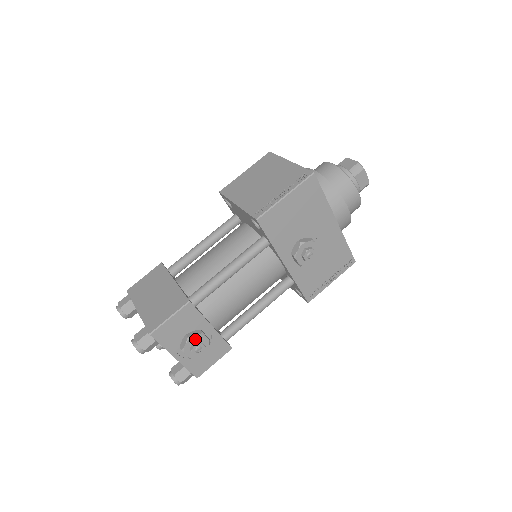
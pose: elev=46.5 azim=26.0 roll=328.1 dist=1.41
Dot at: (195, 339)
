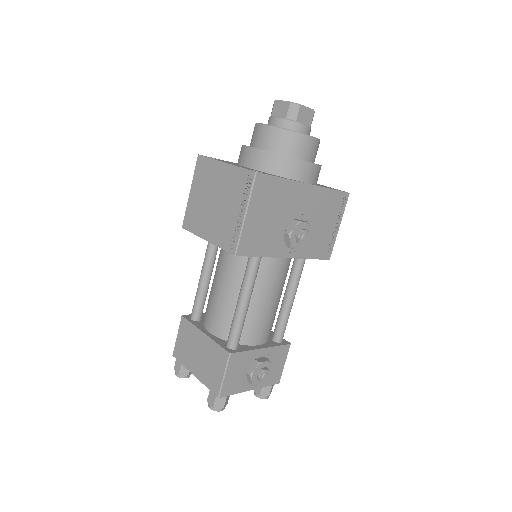
Dot at: (256, 371)
